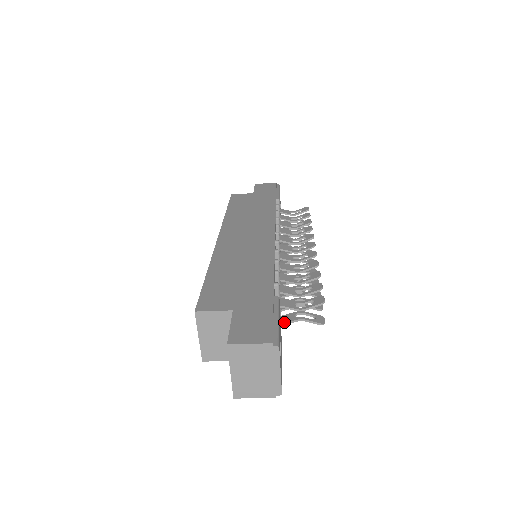
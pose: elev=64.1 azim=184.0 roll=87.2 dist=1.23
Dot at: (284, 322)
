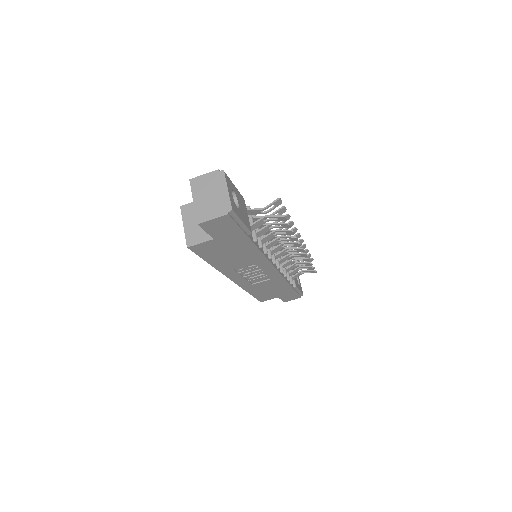
Dot at: (253, 223)
